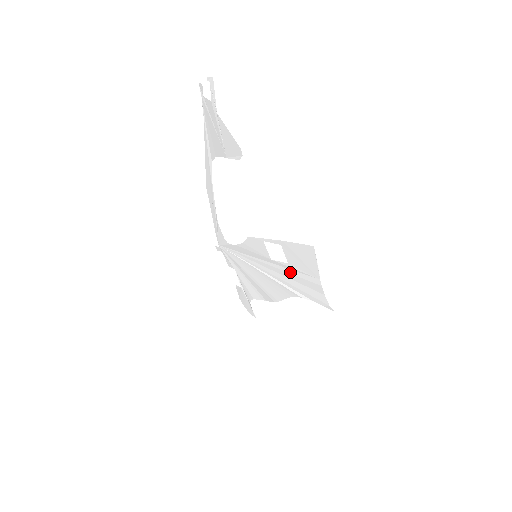
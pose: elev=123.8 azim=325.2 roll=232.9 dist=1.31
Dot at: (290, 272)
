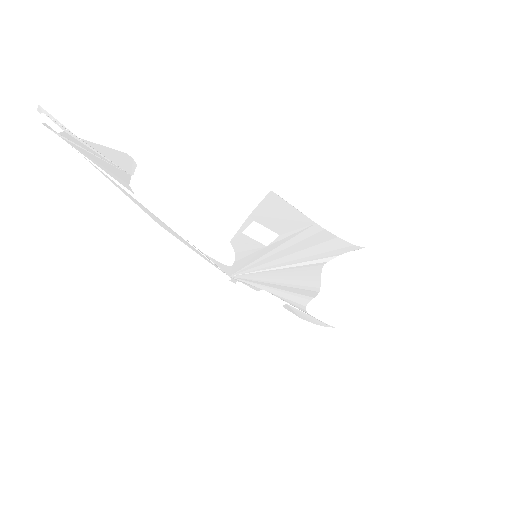
Dot at: (291, 243)
